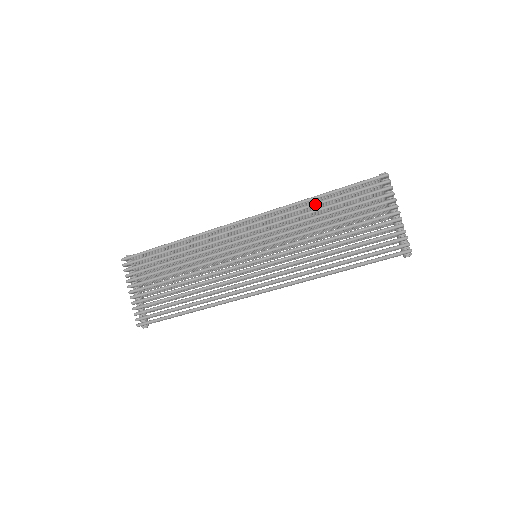
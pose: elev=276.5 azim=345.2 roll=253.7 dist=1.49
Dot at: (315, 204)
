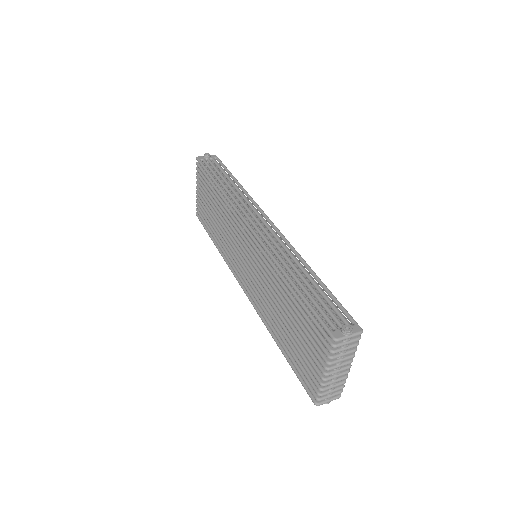
Dot at: (283, 282)
